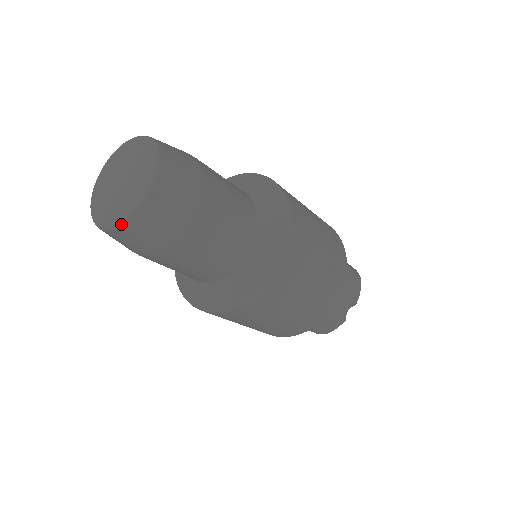
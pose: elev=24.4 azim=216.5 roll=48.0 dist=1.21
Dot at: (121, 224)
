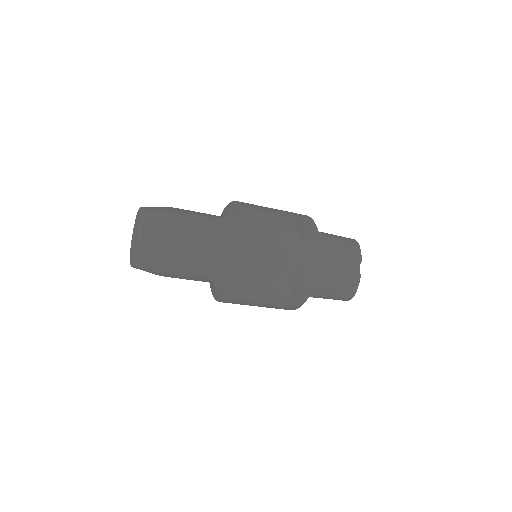
Dot at: (136, 253)
